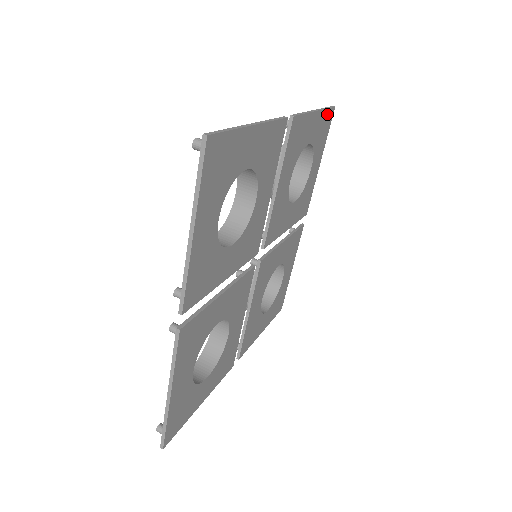
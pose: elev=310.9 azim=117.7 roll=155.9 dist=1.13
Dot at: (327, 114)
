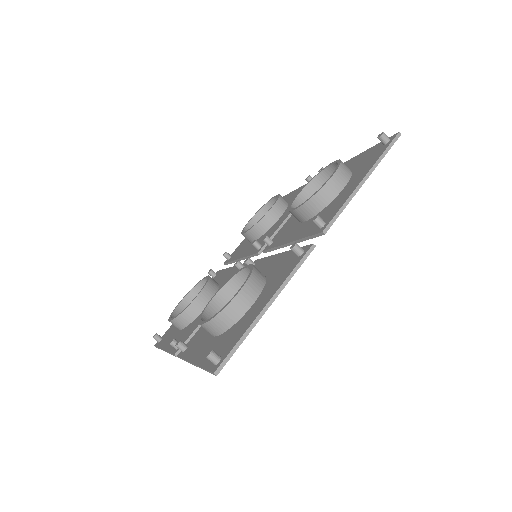
Dot at: occluded
